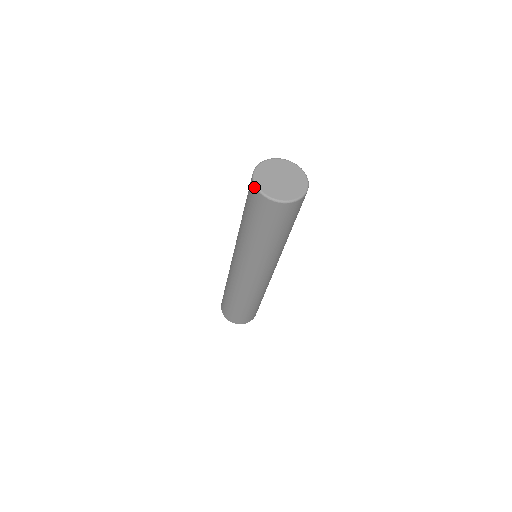
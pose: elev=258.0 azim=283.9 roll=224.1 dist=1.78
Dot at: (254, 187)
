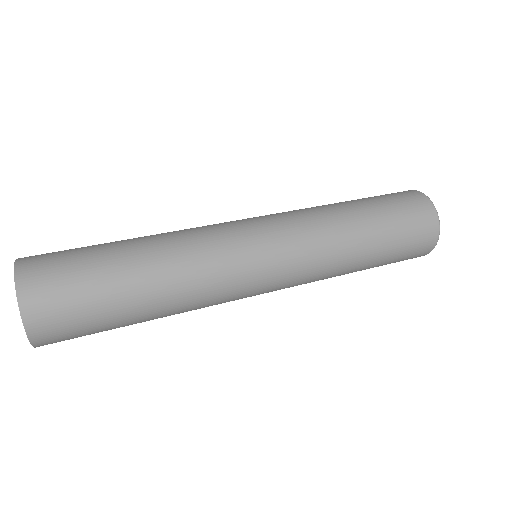
Dot at: occluded
